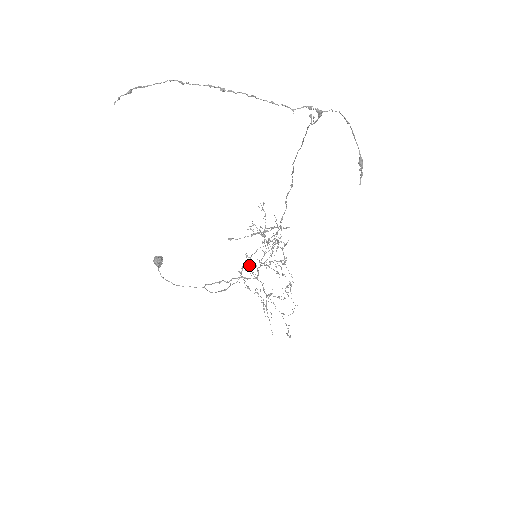
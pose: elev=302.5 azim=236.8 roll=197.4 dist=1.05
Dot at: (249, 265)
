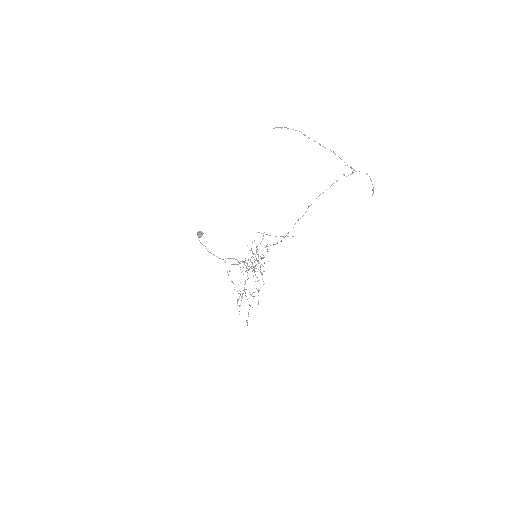
Dot at: (240, 267)
